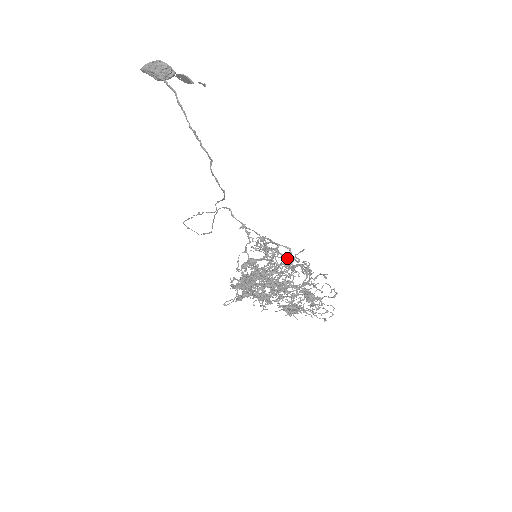
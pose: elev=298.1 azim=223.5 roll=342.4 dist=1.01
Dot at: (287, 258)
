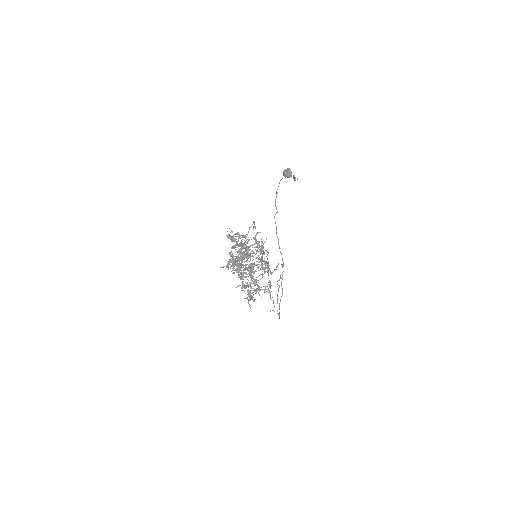
Dot at: (263, 253)
